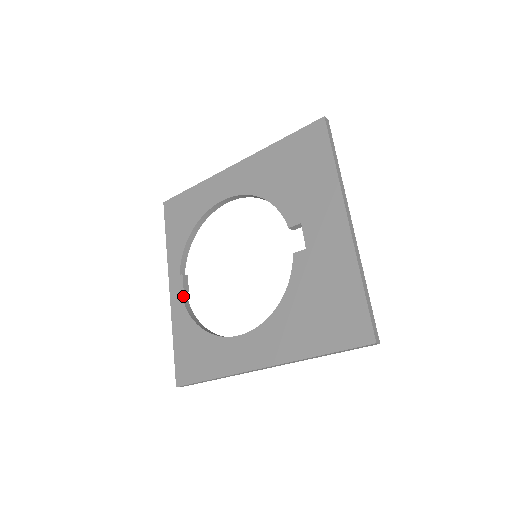
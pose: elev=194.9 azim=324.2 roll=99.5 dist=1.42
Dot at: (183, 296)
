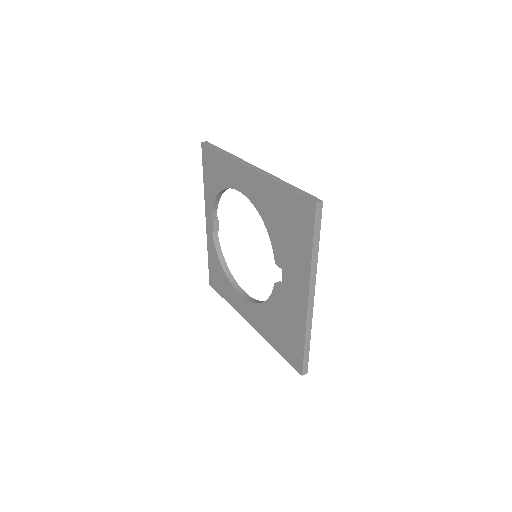
Dot at: (214, 234)
